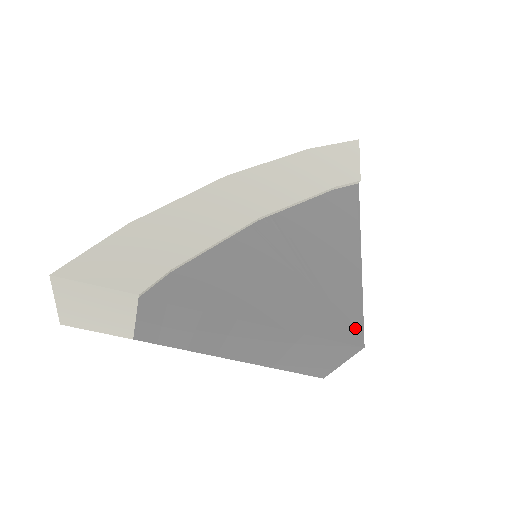
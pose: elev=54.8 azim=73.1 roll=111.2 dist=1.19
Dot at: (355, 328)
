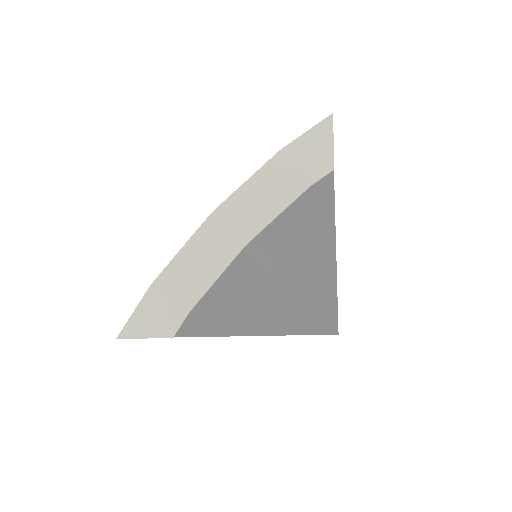
Dot at: (331, 321)
